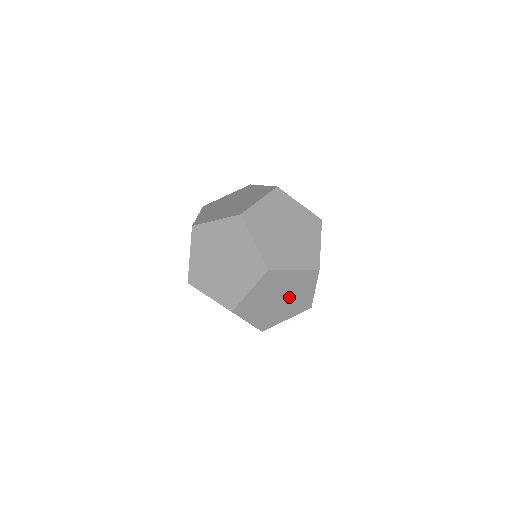
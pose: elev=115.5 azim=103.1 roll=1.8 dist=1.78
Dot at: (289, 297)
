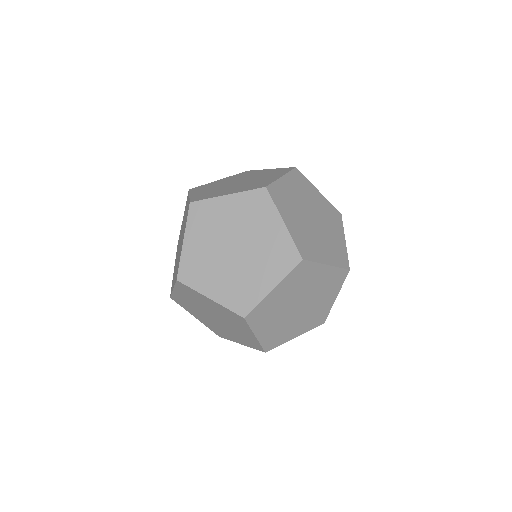
Dot at: (309, 304)
